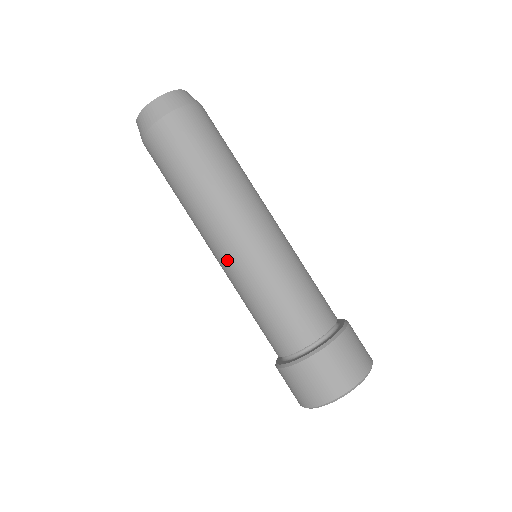
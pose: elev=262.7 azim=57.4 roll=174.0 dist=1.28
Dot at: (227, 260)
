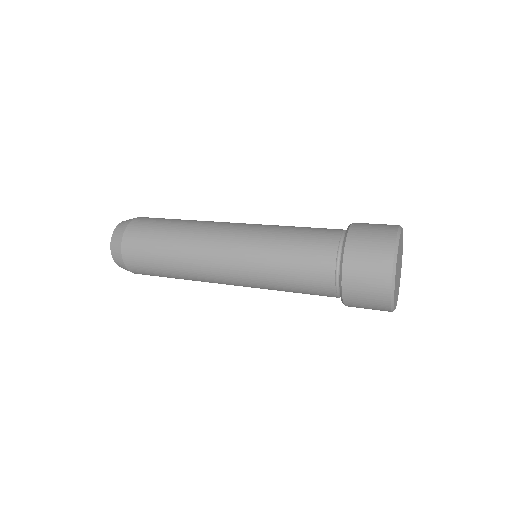
Dot at: (235, 277)
